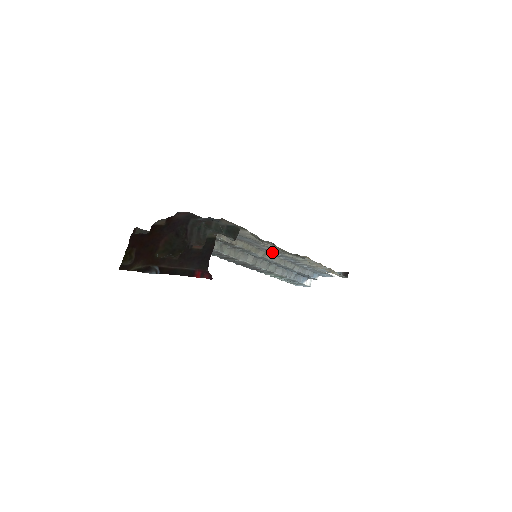
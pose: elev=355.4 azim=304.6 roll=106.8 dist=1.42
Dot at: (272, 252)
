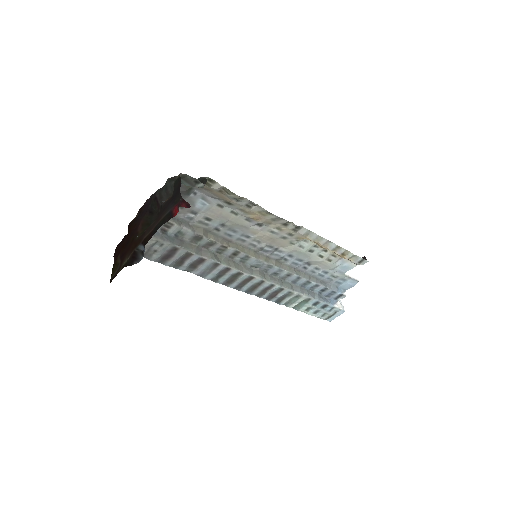
Dot at: (272, 251)
